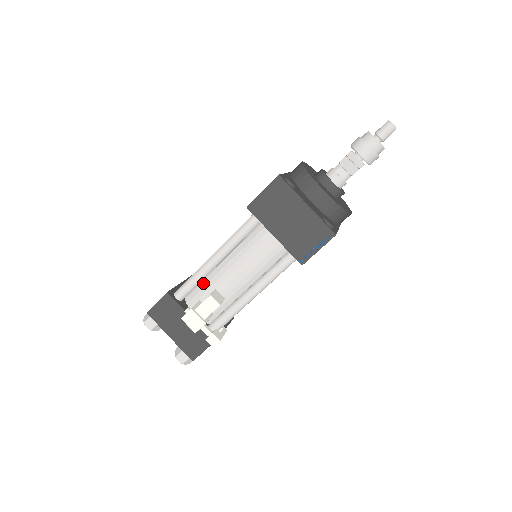
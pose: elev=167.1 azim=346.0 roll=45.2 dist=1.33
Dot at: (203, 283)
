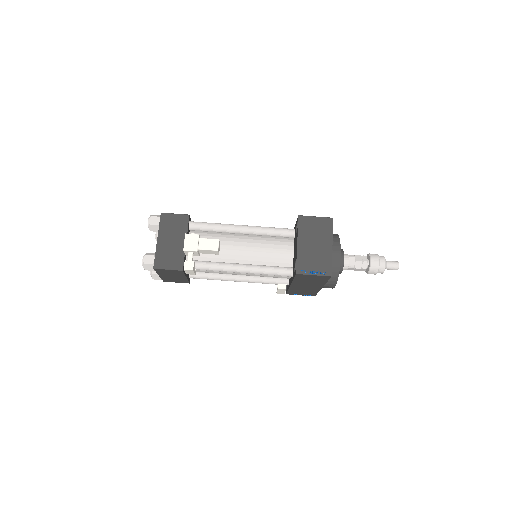
Dot at: (213, 235)
